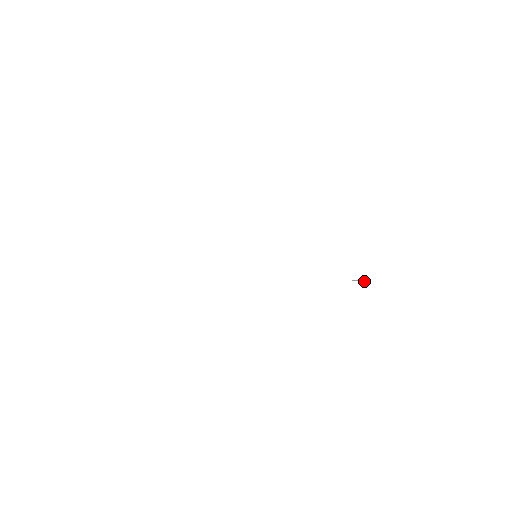
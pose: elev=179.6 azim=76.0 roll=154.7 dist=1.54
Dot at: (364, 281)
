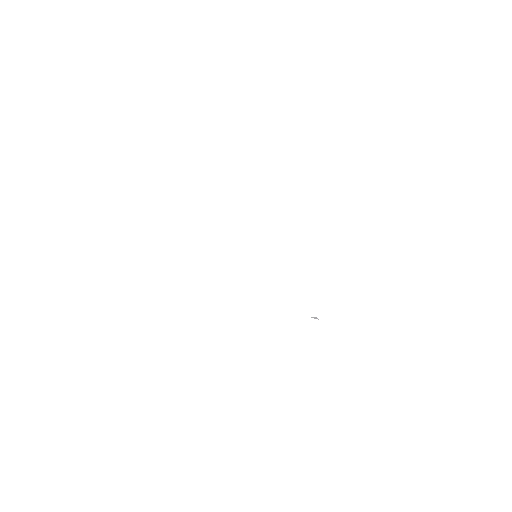
Dot at: occluded
